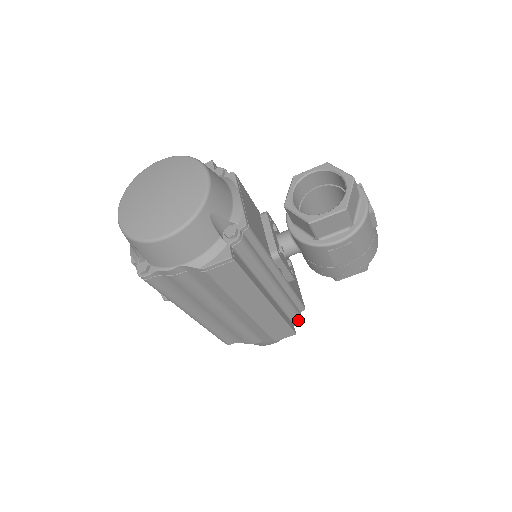
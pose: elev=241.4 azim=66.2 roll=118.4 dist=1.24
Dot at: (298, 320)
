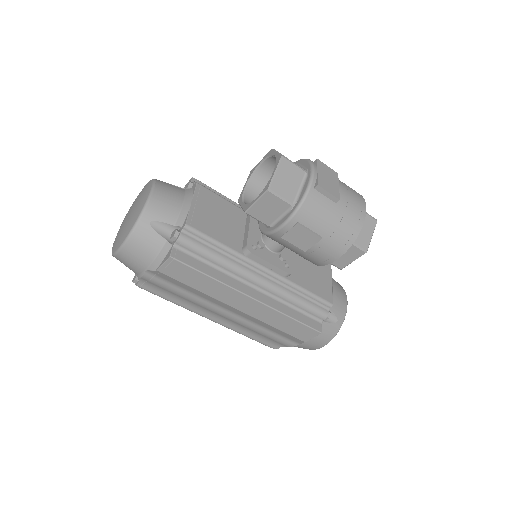
Dot at: (325, 318)
